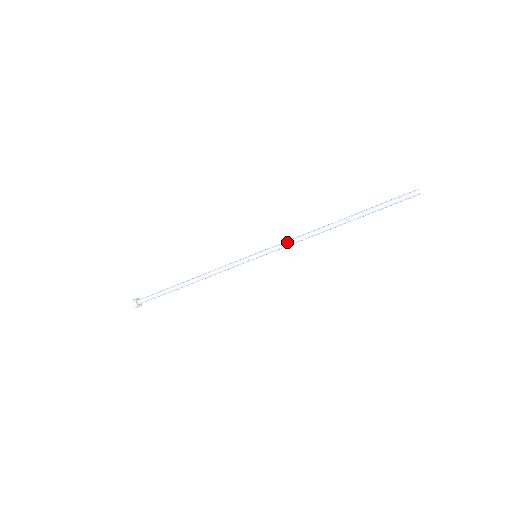
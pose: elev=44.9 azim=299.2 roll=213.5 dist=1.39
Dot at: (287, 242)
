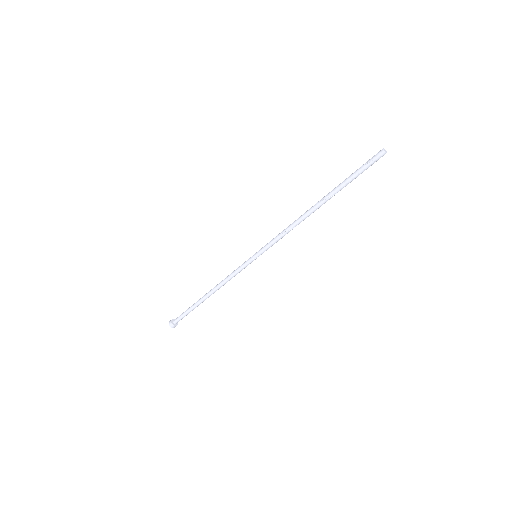
Dot at: (278, 236)
